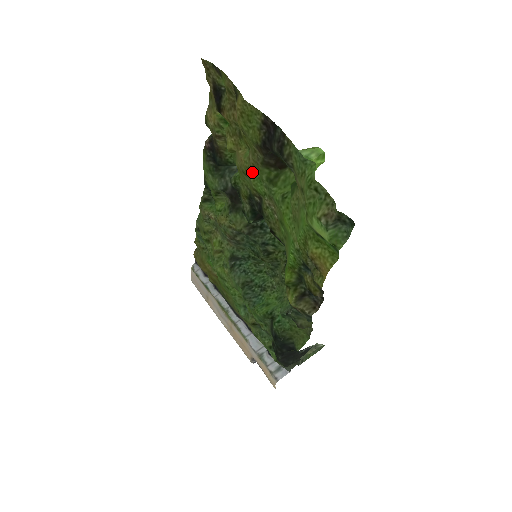
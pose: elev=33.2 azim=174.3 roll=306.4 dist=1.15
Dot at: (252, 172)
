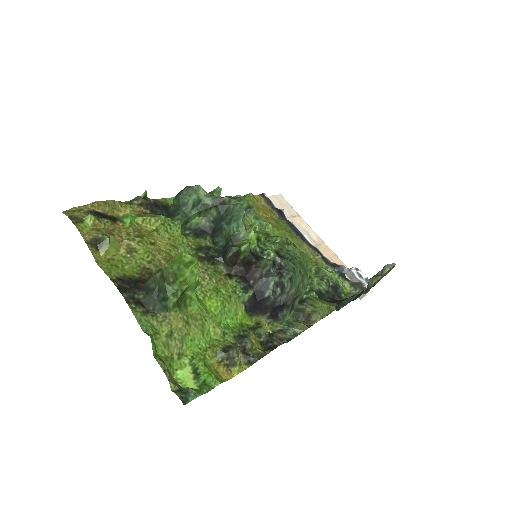
Dot at: (171, 257)
